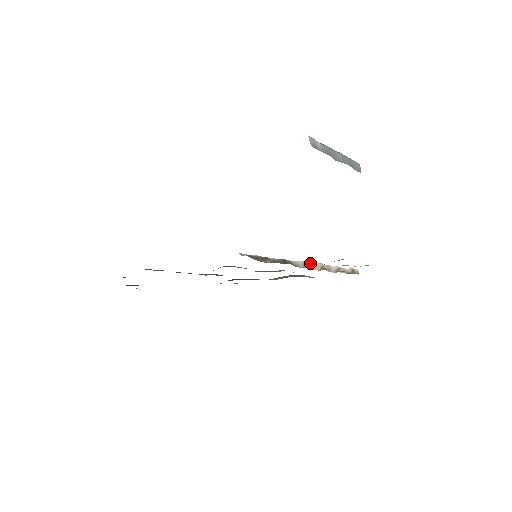
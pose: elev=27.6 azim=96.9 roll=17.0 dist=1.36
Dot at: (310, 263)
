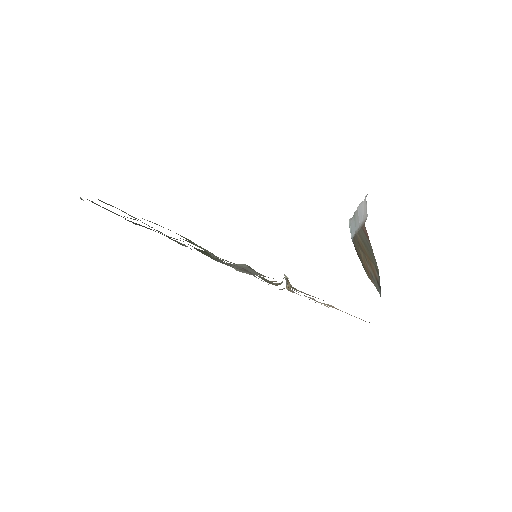
Dot at: occluded
